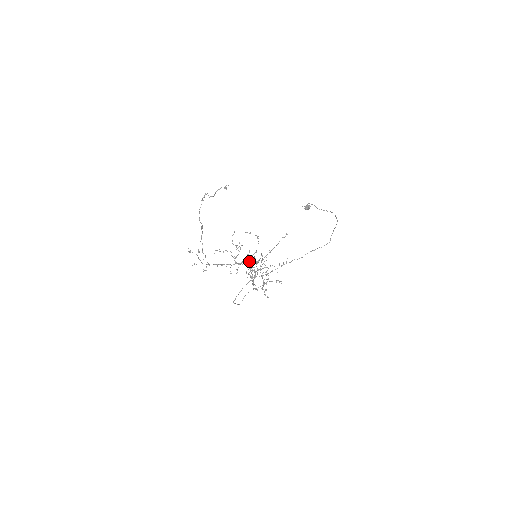
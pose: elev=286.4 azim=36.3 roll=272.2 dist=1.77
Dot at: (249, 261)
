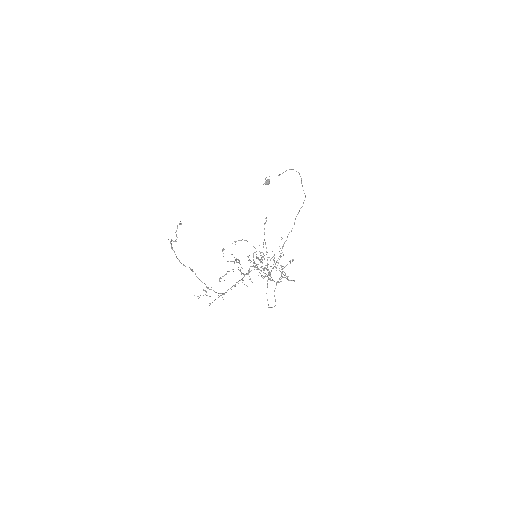
Dot at: occluded
